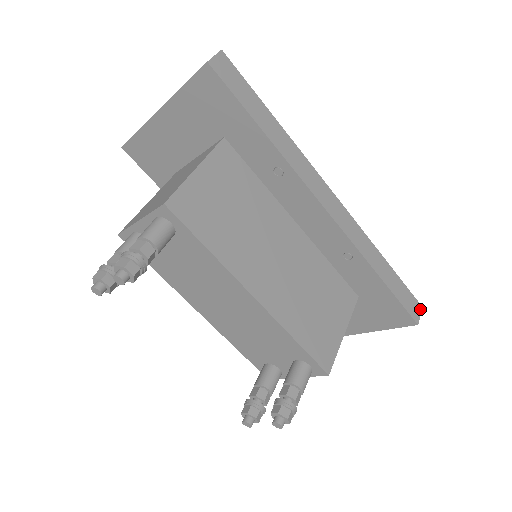
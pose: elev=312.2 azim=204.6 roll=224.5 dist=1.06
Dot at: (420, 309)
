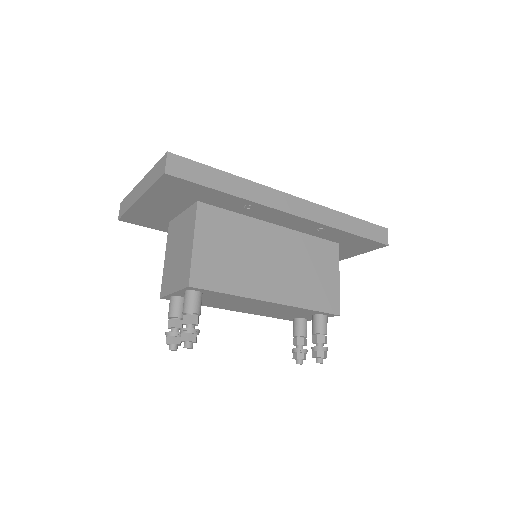
Dot at: (386, 232)
